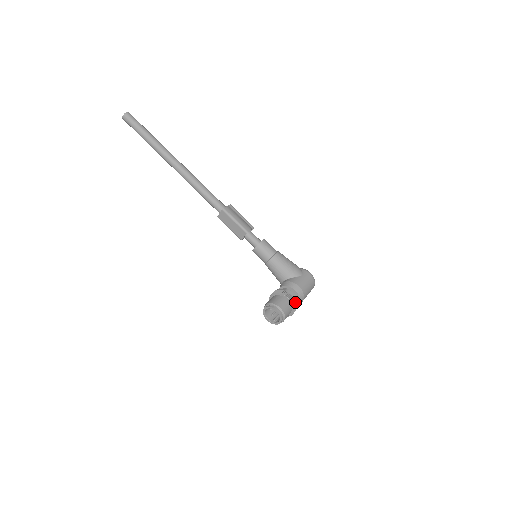
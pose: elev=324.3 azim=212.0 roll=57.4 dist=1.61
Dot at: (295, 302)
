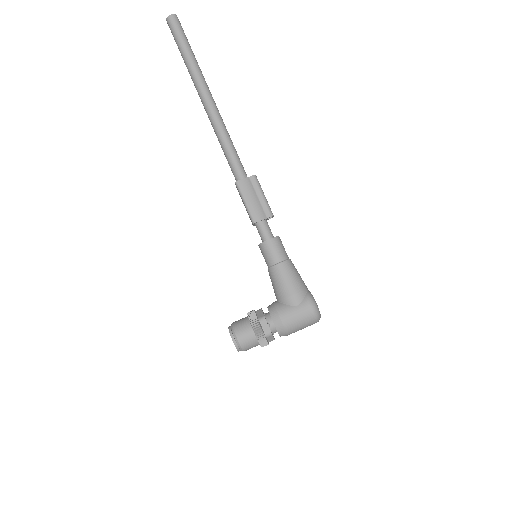
Dot at: (264, 338)
